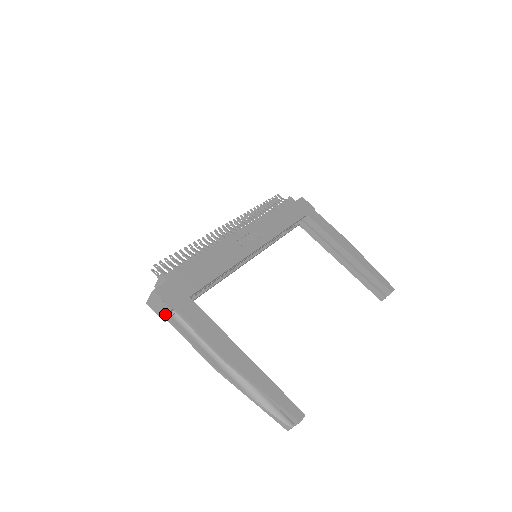
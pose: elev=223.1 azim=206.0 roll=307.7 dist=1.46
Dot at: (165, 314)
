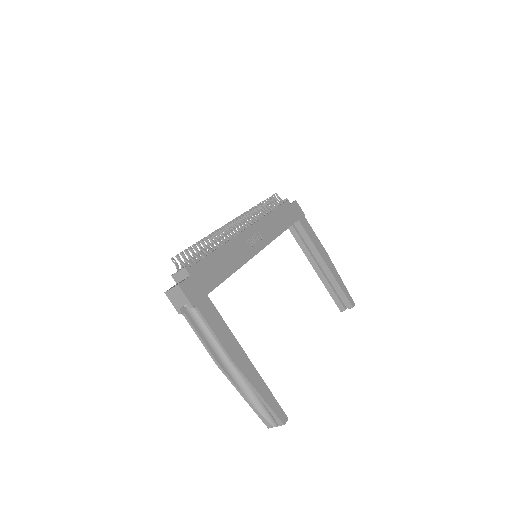
Dot at: (182, 307)
